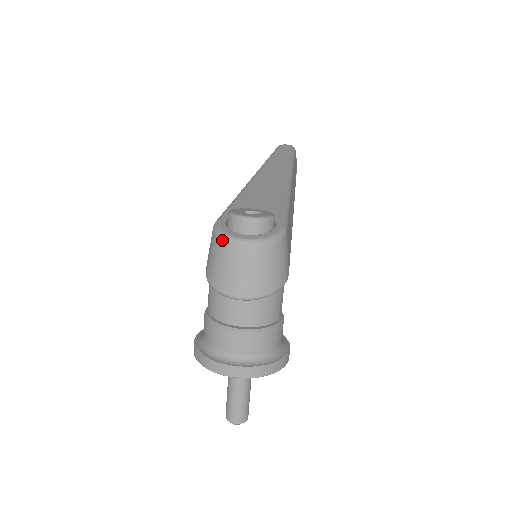
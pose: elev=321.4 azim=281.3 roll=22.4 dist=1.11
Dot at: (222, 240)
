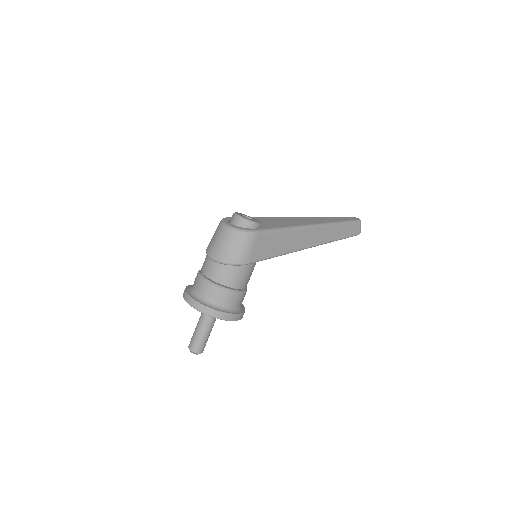
Dot at: (220, 222)
